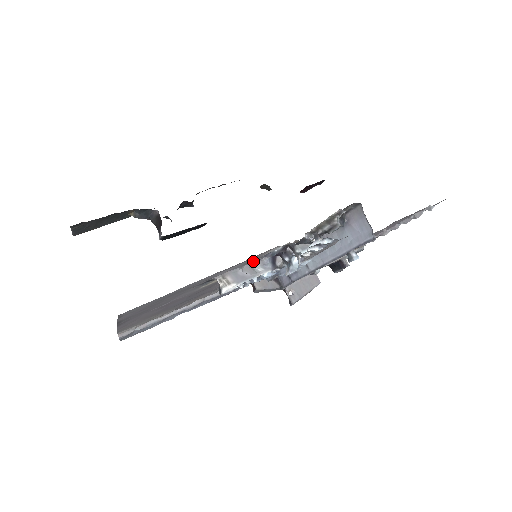
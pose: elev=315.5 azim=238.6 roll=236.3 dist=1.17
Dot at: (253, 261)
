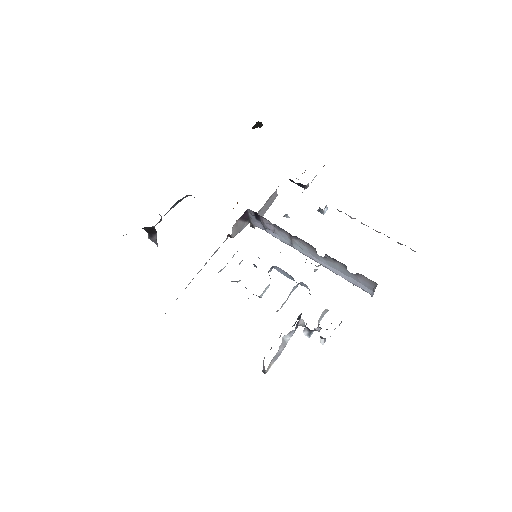
Dot at: occluded
